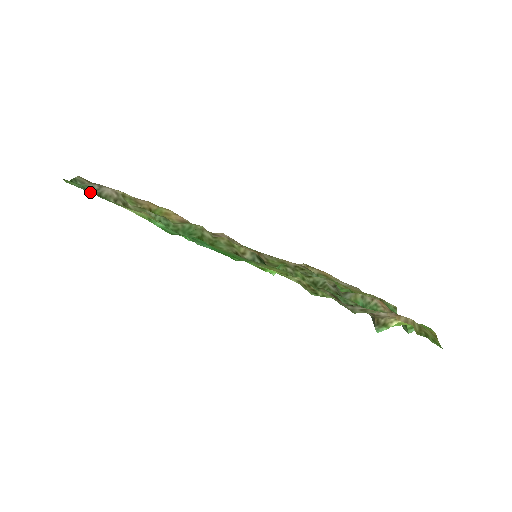
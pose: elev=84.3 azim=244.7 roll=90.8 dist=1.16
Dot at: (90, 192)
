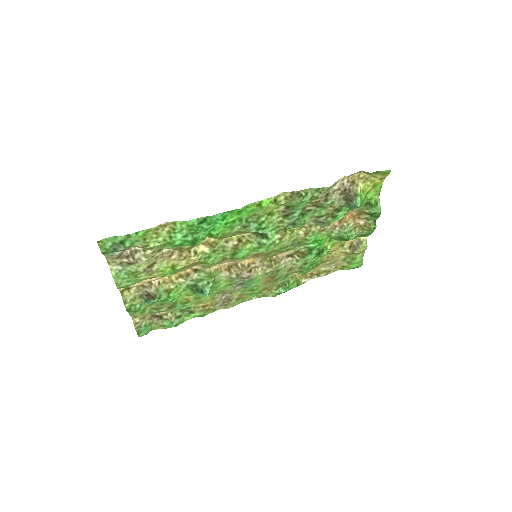
Dot at: (122, 240)
